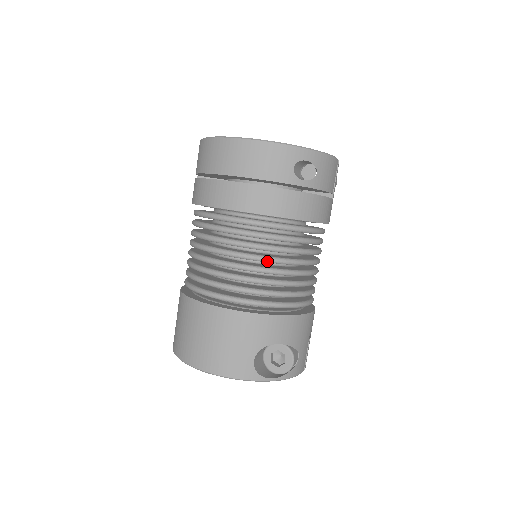
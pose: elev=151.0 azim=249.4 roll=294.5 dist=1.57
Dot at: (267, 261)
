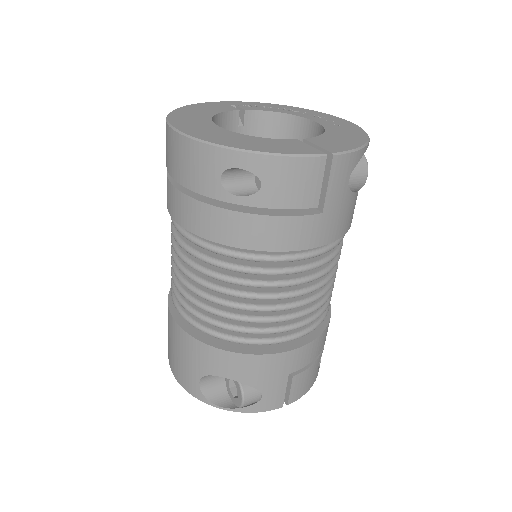
Dot at: (205, 287)
